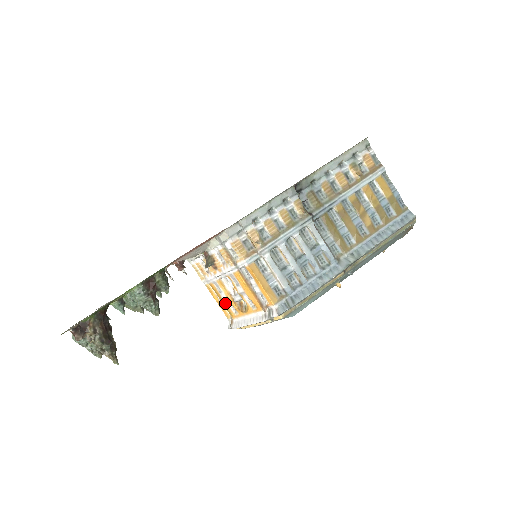
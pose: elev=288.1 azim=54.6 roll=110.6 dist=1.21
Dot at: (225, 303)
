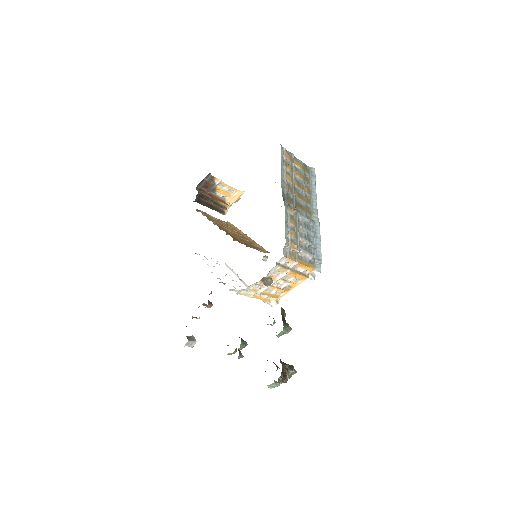
Dot at: (273, 295)
